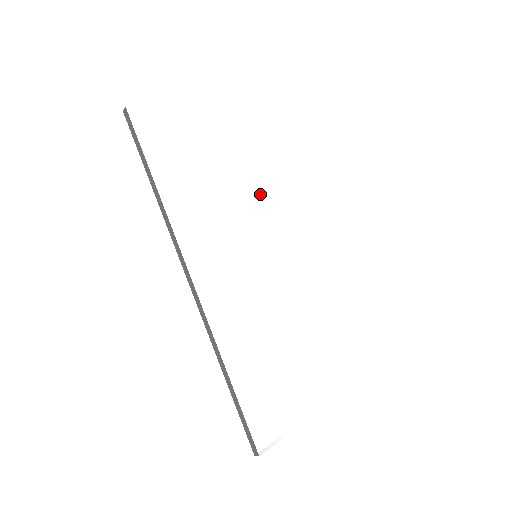
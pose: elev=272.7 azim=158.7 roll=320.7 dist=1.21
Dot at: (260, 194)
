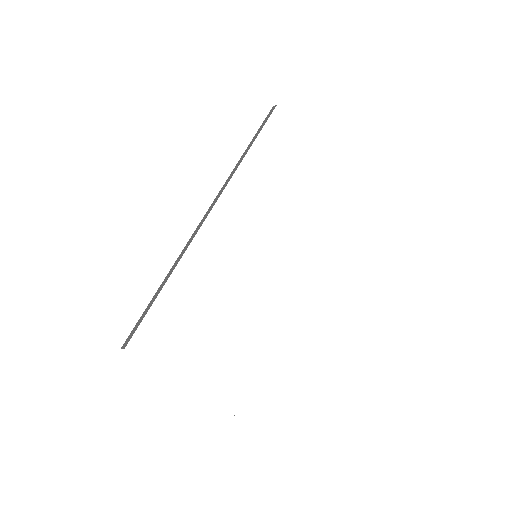
Dot at: (296, 232)
